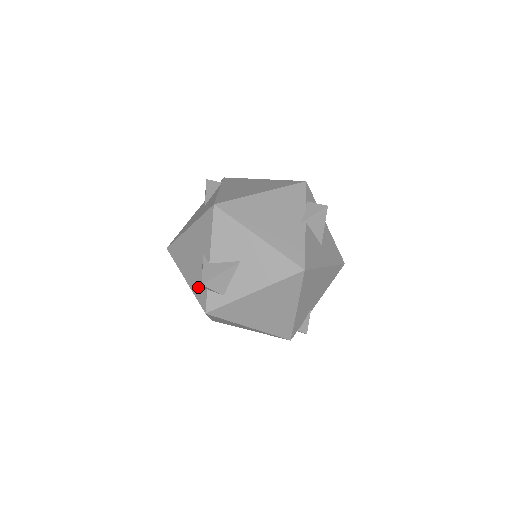
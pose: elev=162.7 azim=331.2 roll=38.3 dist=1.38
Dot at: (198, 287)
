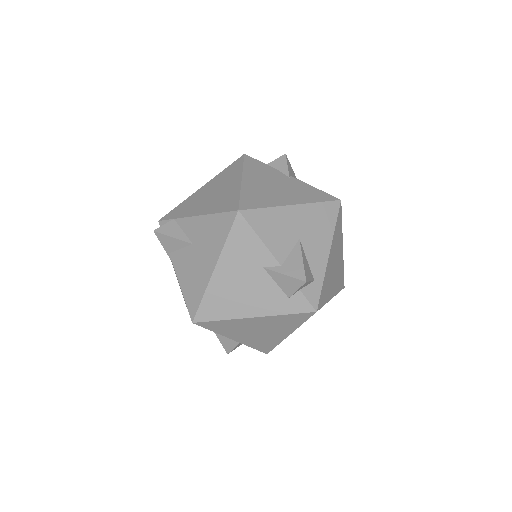
Dot at: (284, 302)
